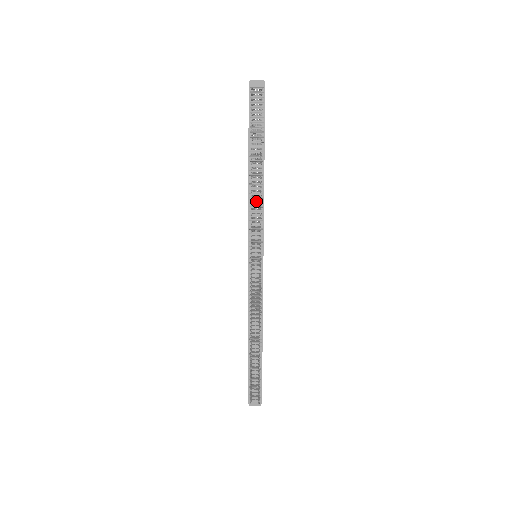
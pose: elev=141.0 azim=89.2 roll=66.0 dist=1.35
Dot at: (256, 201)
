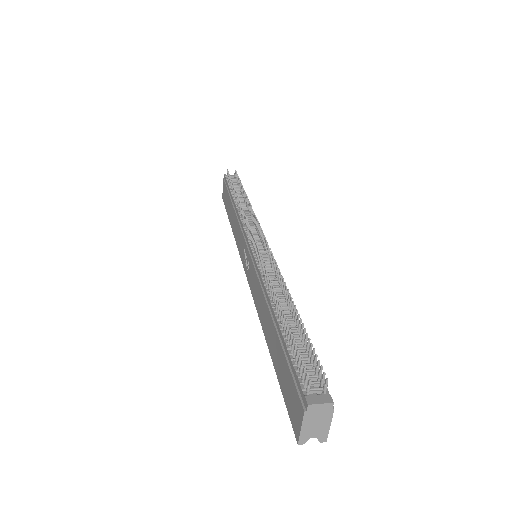
Dot at: occluded
